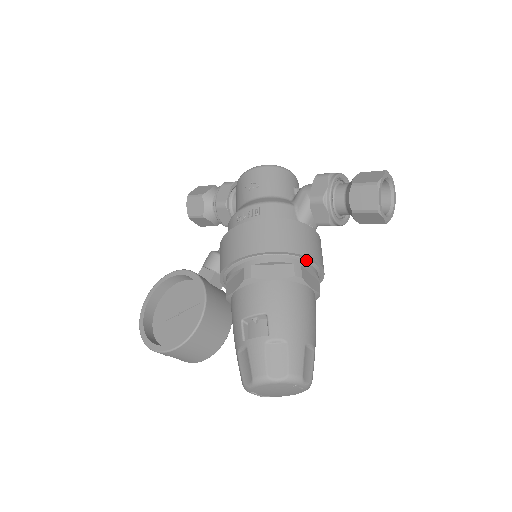
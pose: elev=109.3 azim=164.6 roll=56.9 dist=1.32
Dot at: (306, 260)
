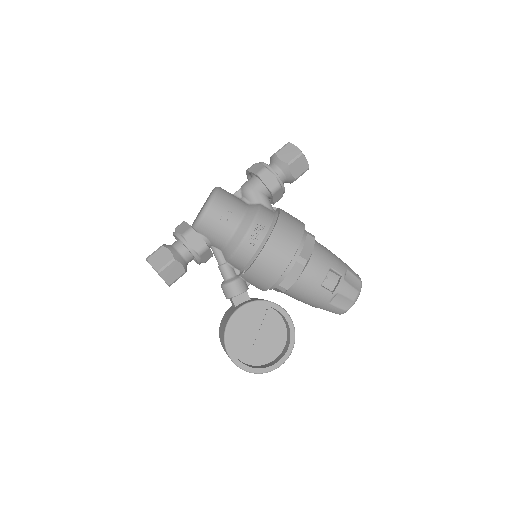
Dot at: occluded
